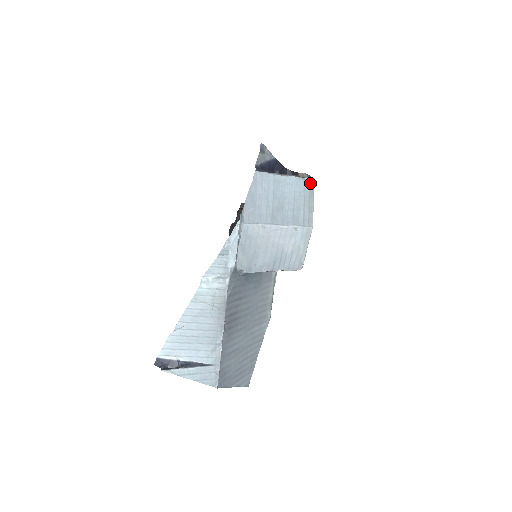
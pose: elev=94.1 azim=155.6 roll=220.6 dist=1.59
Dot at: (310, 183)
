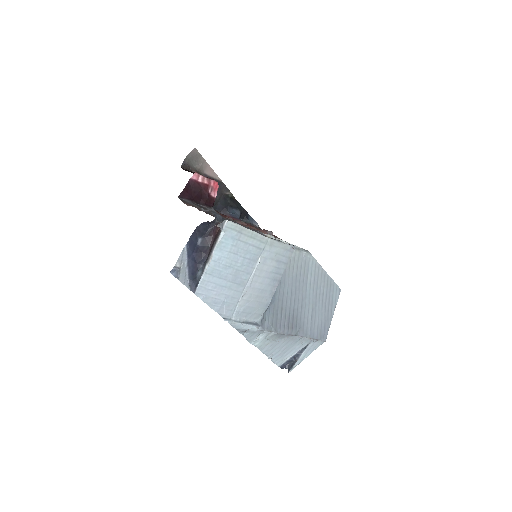
Dot at: (229, 228)
